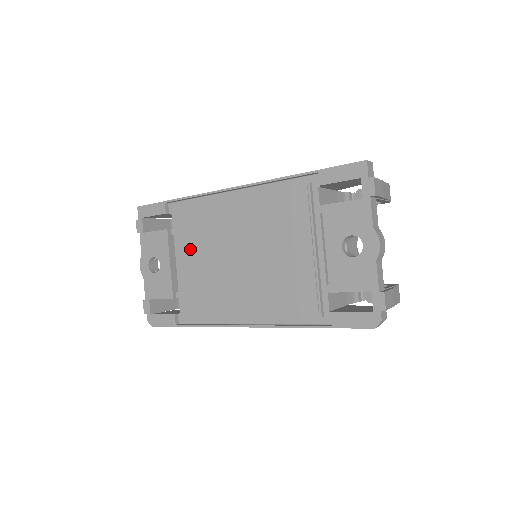
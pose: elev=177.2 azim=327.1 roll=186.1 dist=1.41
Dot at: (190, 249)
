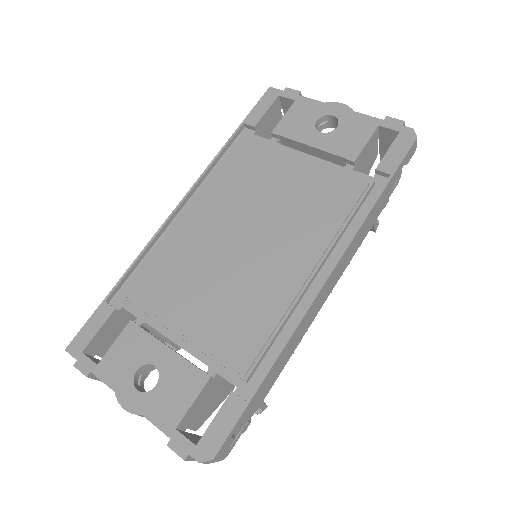
Dot at: (181, 299)
